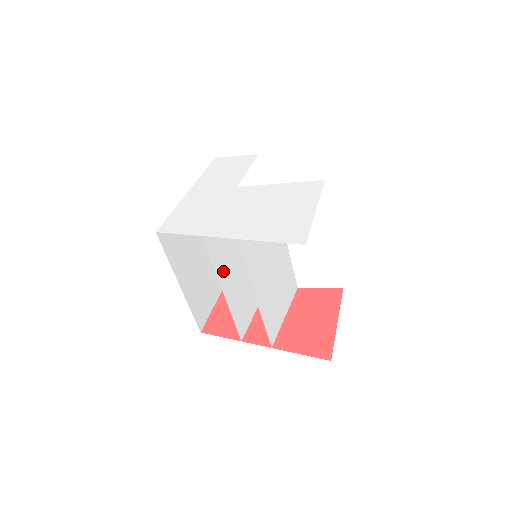
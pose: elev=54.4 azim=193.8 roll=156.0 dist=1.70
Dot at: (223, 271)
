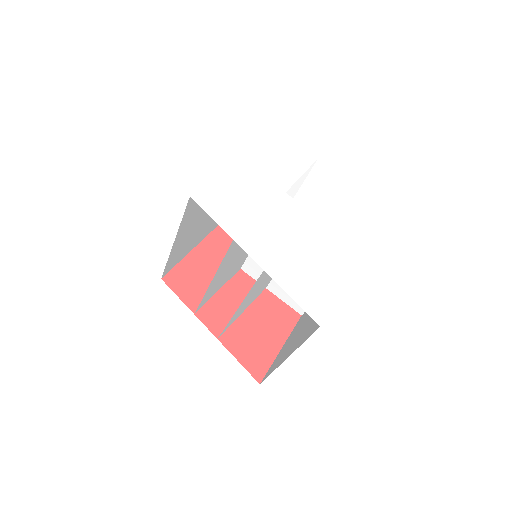
Dot at: (224, 264)
